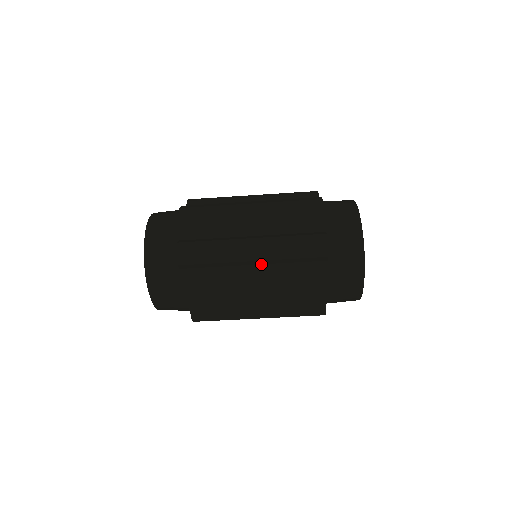
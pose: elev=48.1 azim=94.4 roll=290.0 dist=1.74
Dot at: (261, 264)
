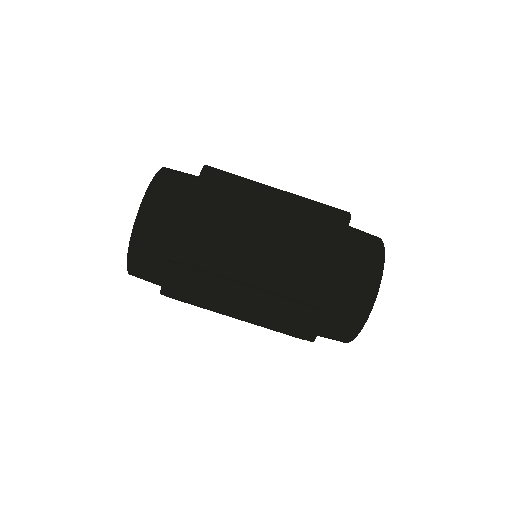
Dot at: (273, 239)
